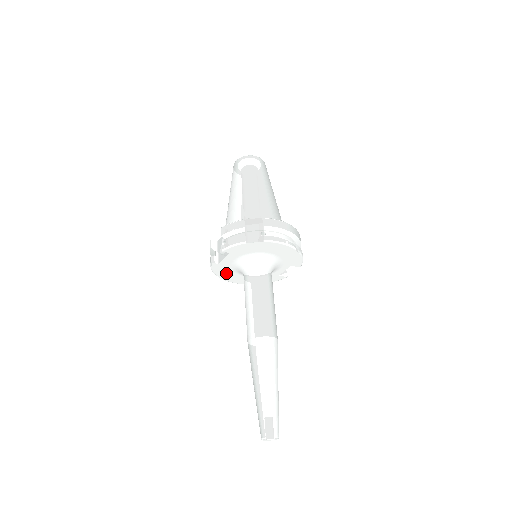
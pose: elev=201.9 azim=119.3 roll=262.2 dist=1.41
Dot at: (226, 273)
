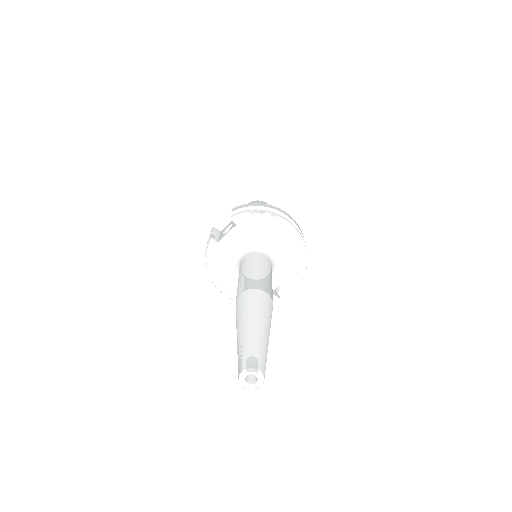
Dot at: (218, 265)
